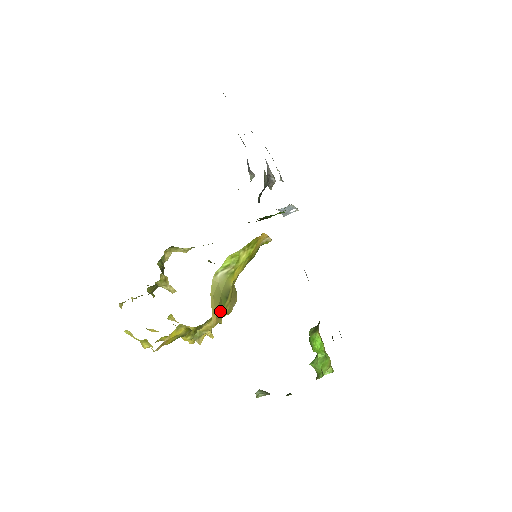
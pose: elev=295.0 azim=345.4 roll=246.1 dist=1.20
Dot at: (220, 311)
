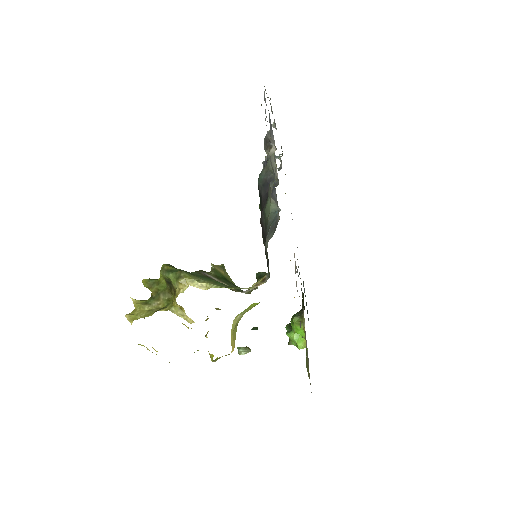
Dot at: (235, 337)
